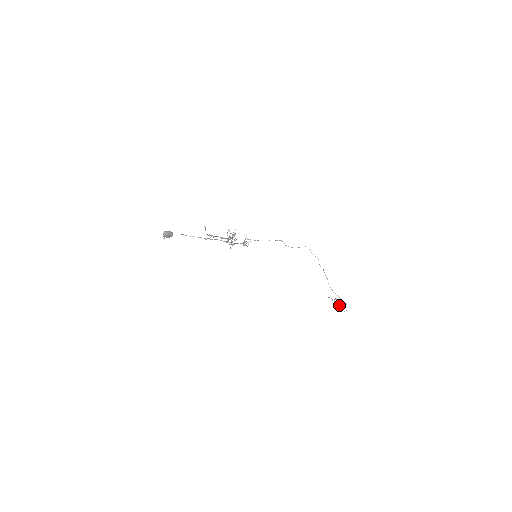
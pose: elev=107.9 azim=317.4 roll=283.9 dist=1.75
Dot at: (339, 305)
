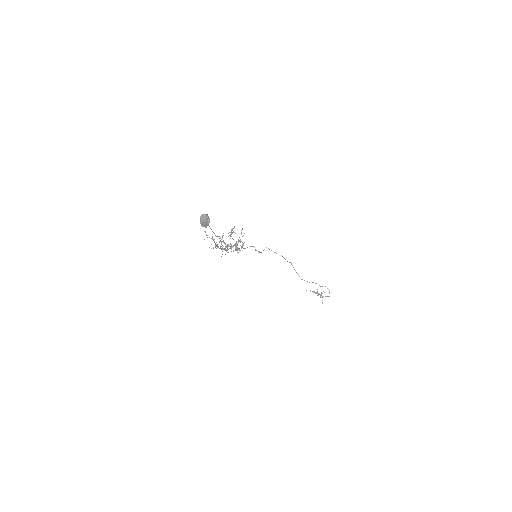
Dot at: occluded
